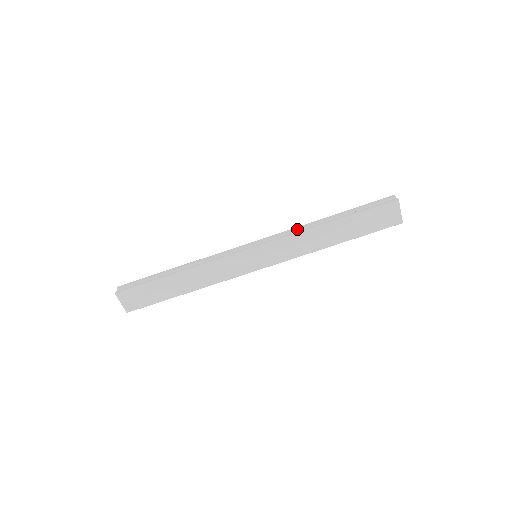
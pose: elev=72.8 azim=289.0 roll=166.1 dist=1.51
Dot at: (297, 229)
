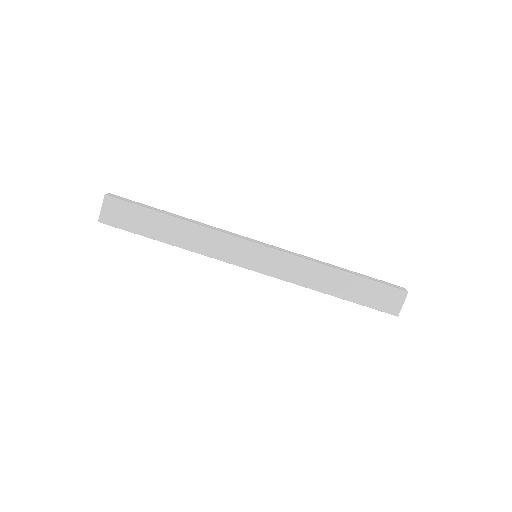
Dot at: (308, 258)
